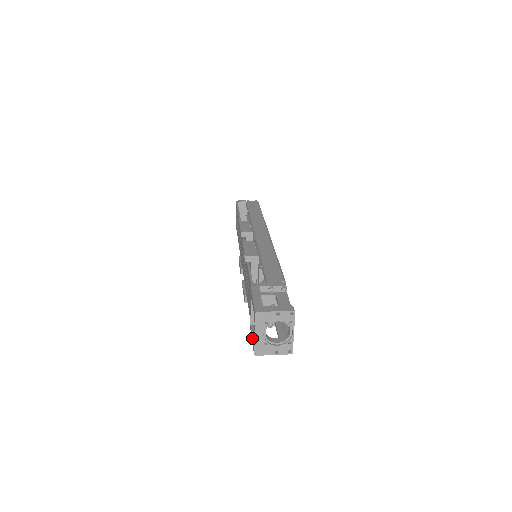
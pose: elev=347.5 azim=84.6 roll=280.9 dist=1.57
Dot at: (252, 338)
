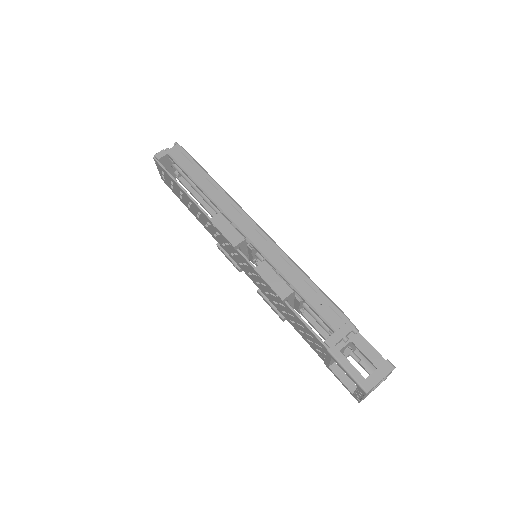
Dot at: (346, 387)
